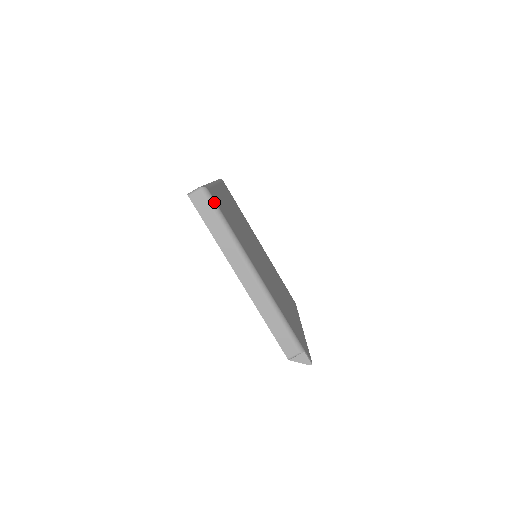
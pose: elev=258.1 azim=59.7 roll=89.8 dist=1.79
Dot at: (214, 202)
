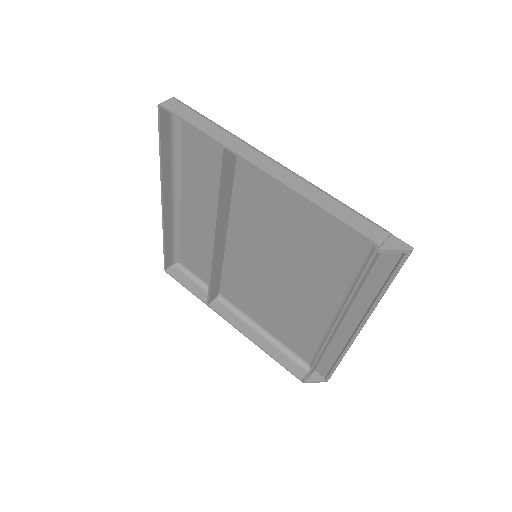
Dot at: (192, 109)
